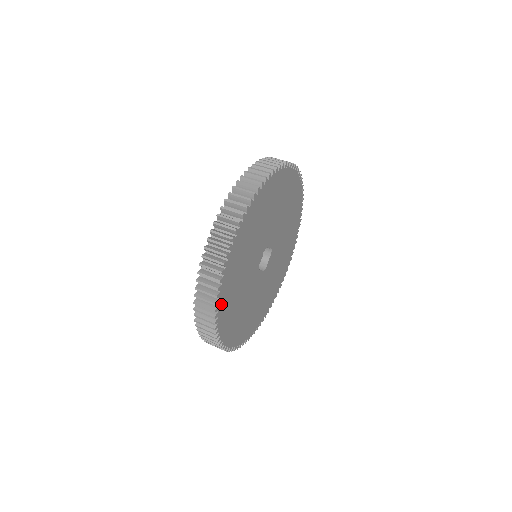
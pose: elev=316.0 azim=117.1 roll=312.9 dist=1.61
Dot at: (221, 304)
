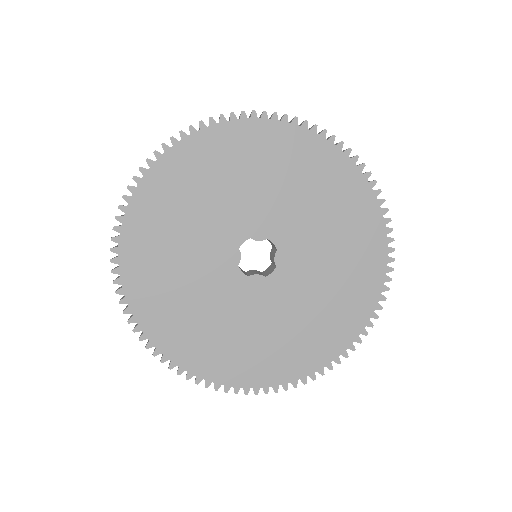
Dot at: (190, 145)
